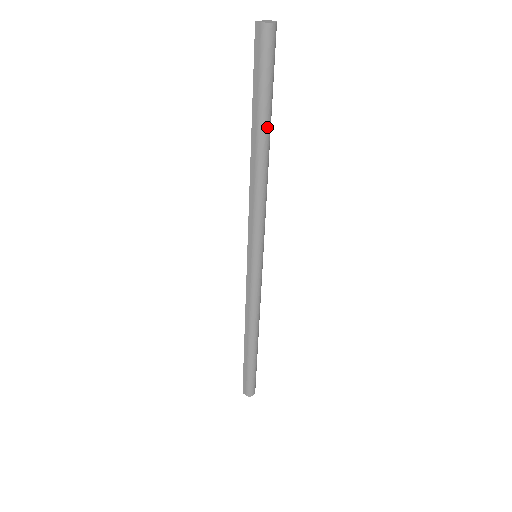
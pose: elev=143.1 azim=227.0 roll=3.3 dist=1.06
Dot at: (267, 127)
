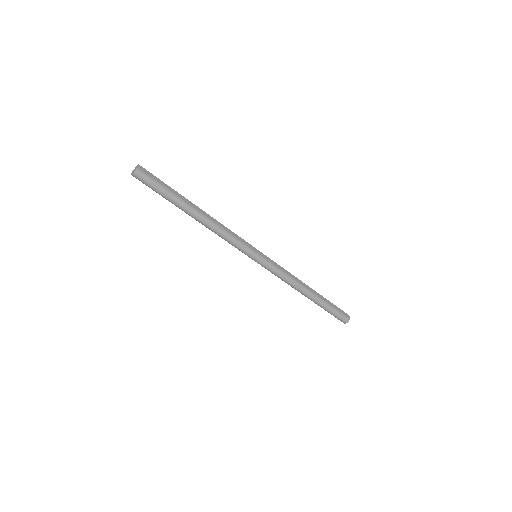
Dot at: (182, 209)
